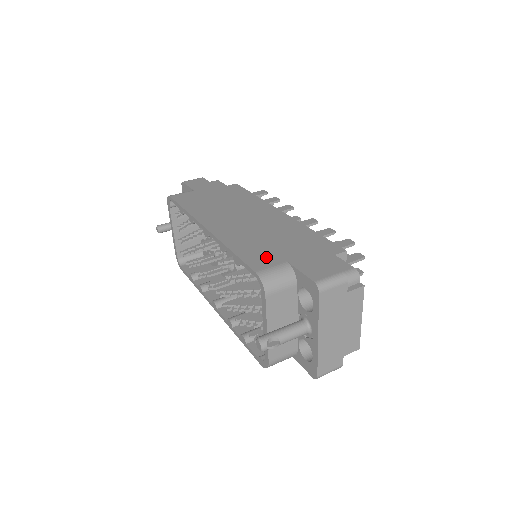
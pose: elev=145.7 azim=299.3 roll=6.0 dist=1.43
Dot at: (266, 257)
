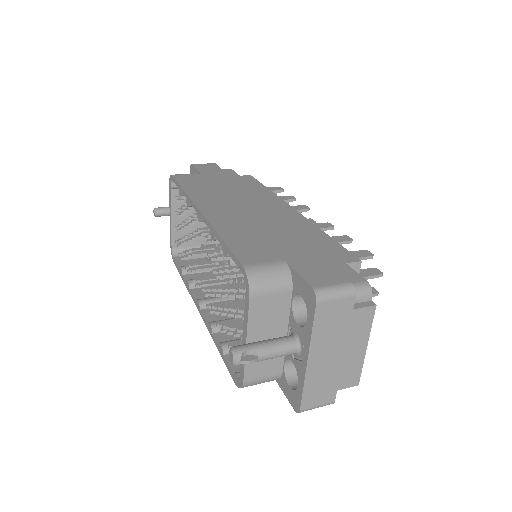
Dot at: (261, 251)
